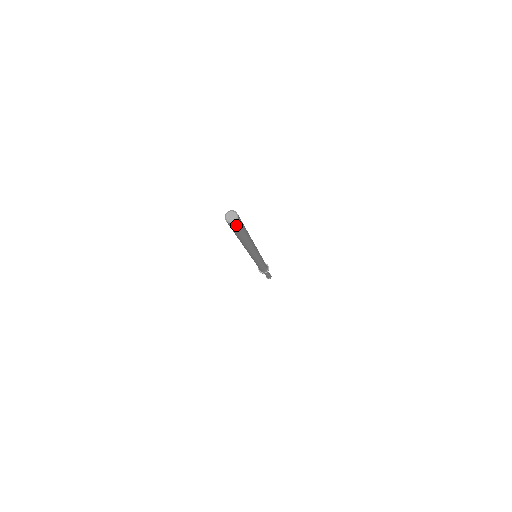
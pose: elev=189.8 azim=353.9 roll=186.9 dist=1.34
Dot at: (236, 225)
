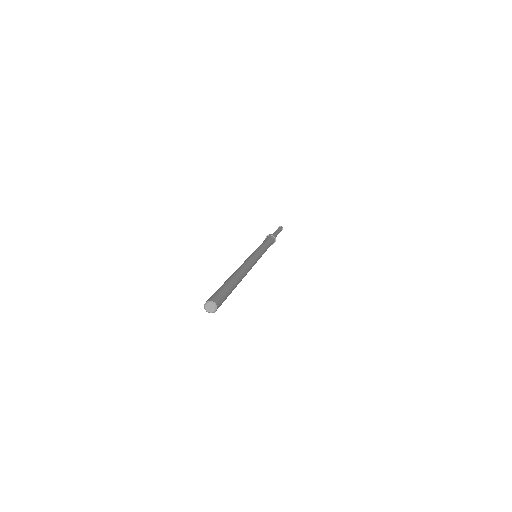
Dot at: occluded
